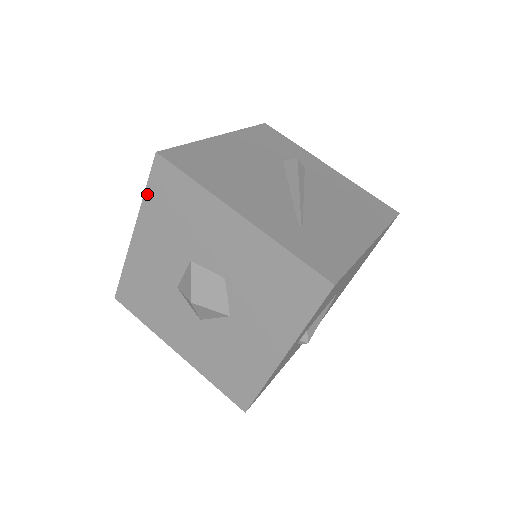
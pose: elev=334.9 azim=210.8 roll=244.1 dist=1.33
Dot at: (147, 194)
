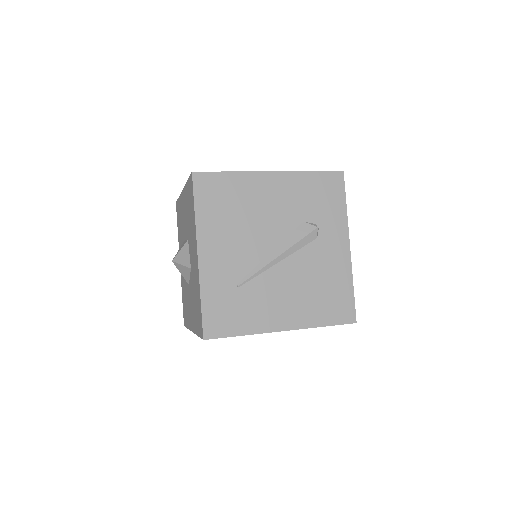
Dot at: (187, 183)
